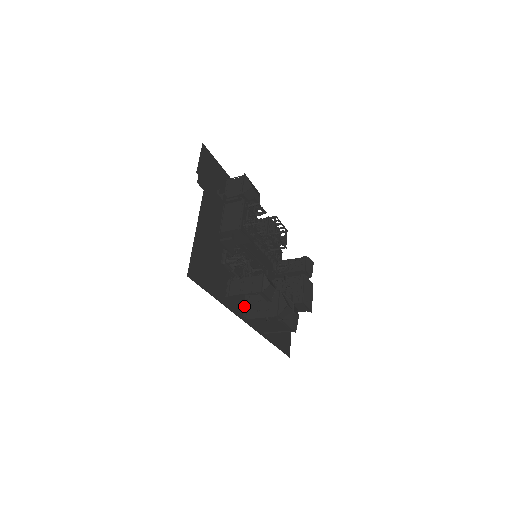
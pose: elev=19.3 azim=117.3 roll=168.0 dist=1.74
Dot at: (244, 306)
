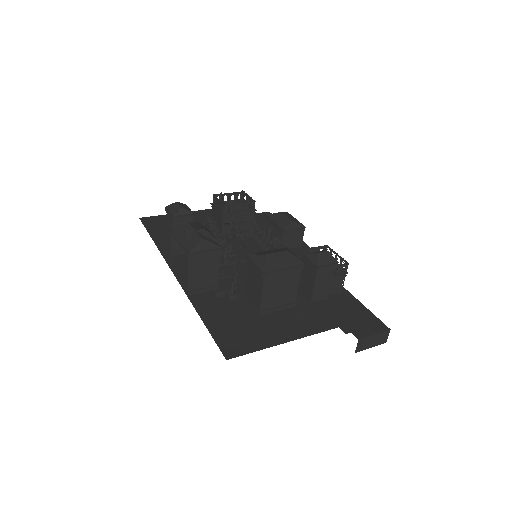
Dot at: (185, 263)
